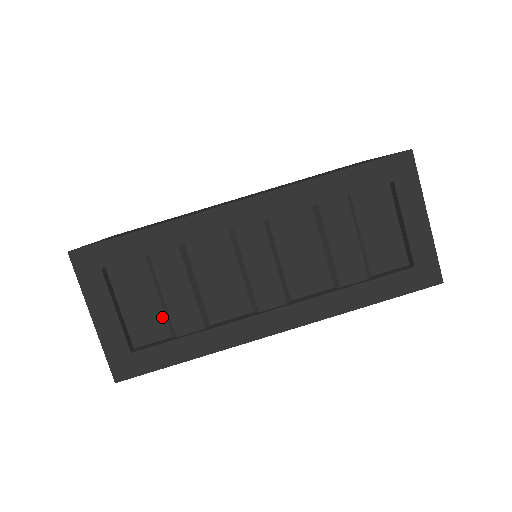
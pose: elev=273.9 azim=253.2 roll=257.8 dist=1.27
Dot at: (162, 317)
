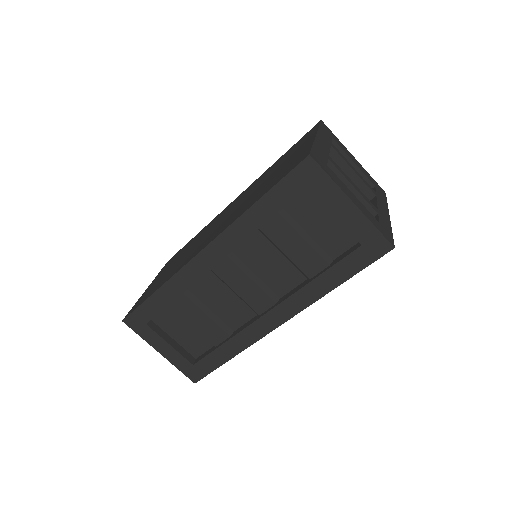
Dot at: (201, 336)
